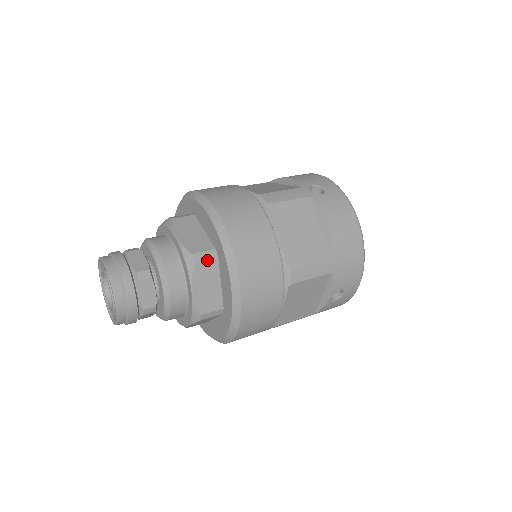
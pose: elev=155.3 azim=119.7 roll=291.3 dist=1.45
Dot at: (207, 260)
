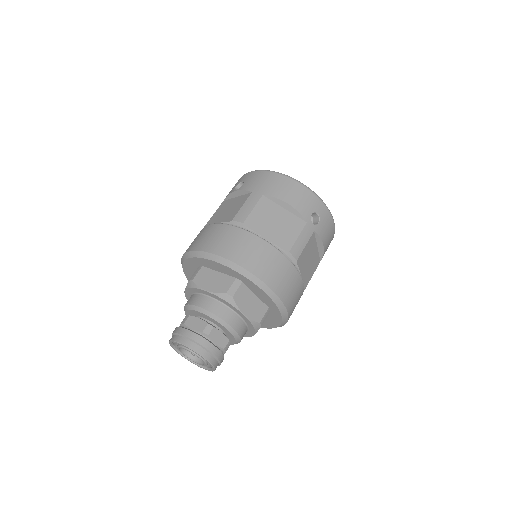
Dot at: occluded
